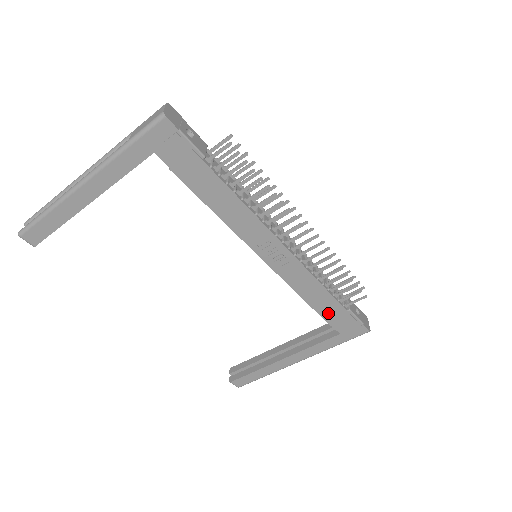
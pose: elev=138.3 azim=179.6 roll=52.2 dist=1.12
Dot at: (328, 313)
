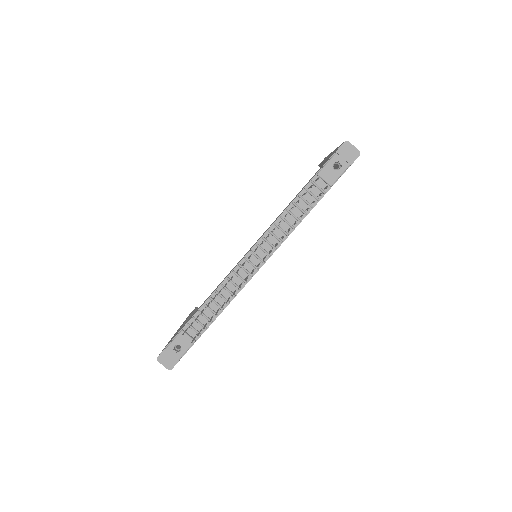
Dot at: occluded
